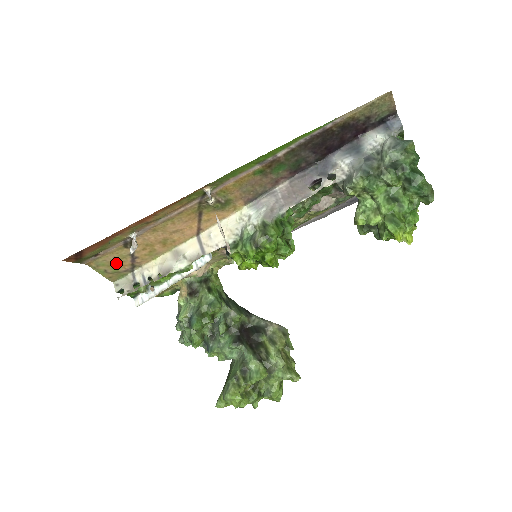
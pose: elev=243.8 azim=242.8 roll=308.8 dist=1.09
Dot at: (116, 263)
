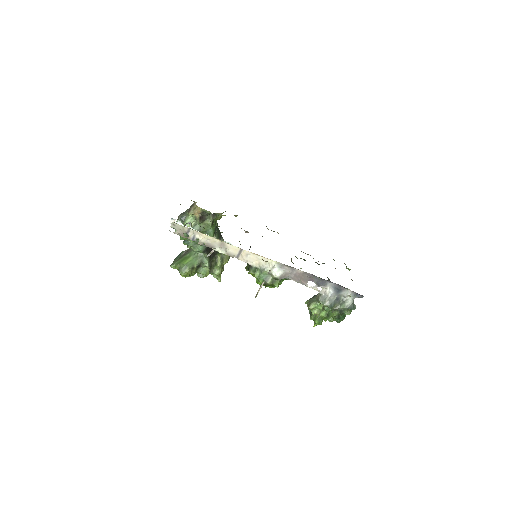
Dot at: occluded
